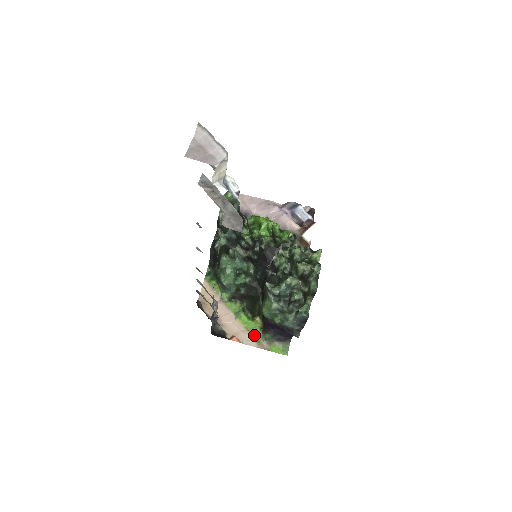
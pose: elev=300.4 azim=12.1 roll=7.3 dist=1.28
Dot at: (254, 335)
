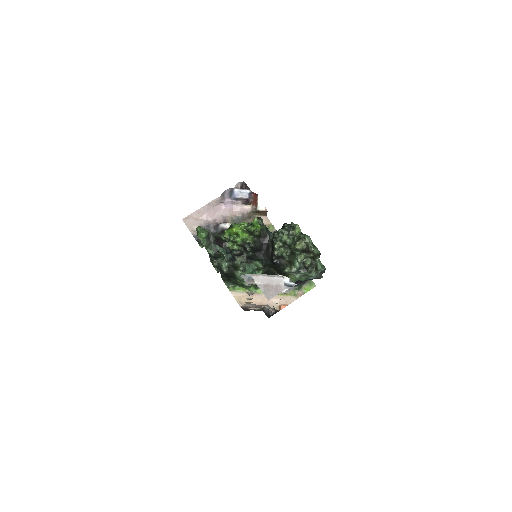
Dot at: (289, 294)
